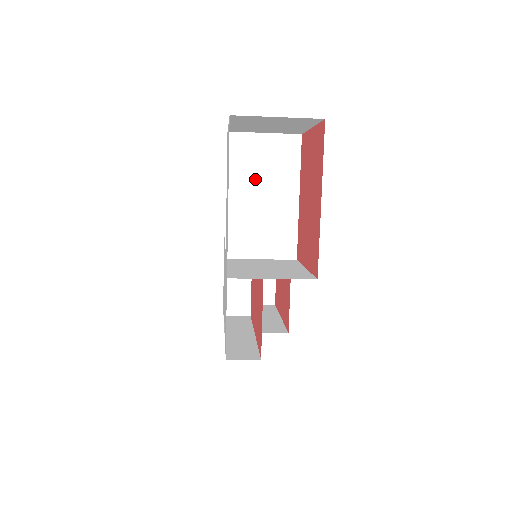
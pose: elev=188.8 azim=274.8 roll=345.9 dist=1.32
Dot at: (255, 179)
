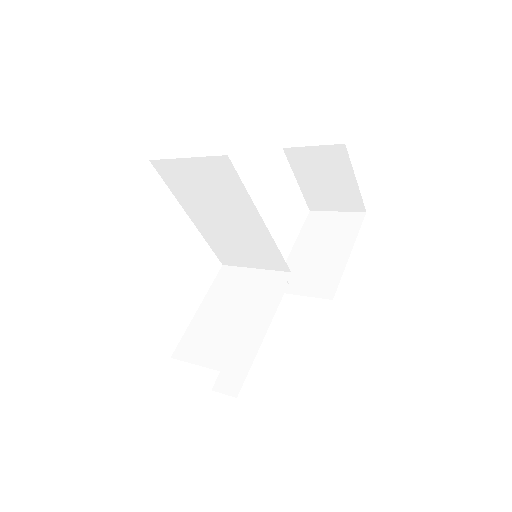
Dot at: (206, 203)
